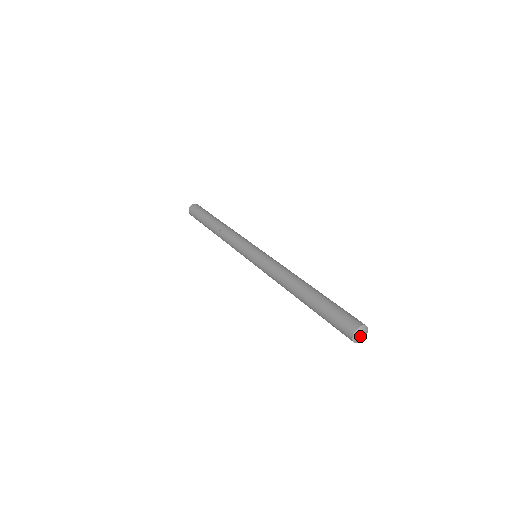
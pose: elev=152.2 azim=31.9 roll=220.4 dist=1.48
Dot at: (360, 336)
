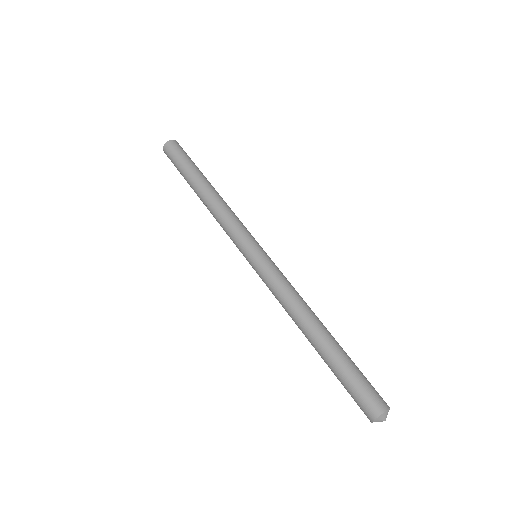
Dot at: occluded
